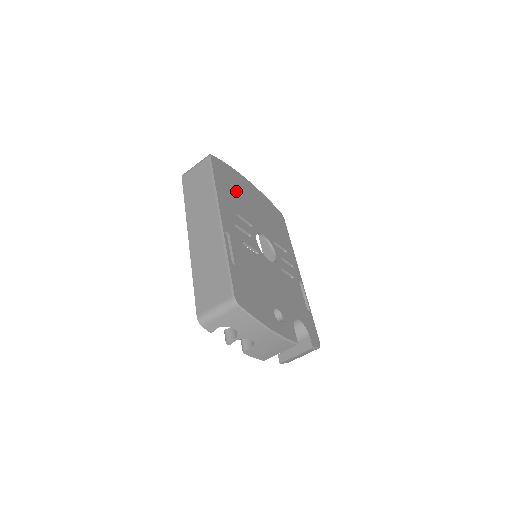
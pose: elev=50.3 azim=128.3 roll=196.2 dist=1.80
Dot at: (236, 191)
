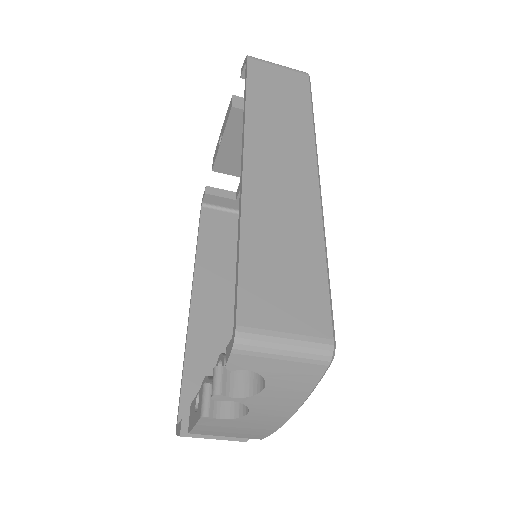
Dot at: occluded
